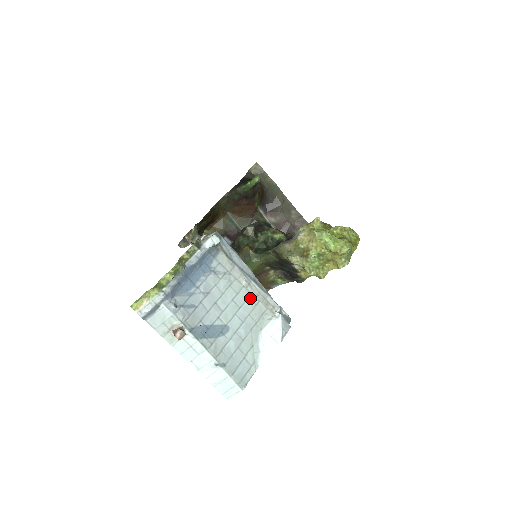
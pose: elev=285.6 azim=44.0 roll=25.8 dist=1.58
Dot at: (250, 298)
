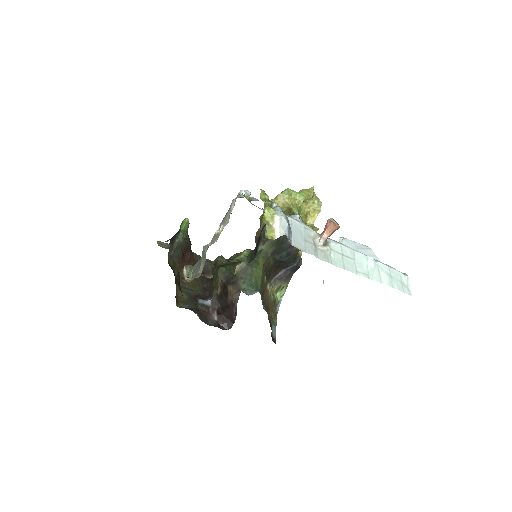
Dot at: occluded
